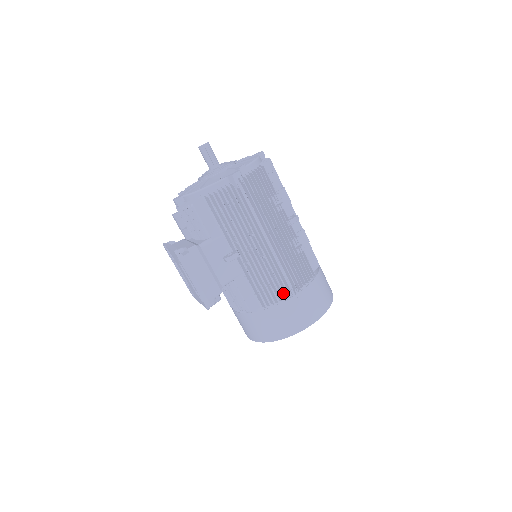
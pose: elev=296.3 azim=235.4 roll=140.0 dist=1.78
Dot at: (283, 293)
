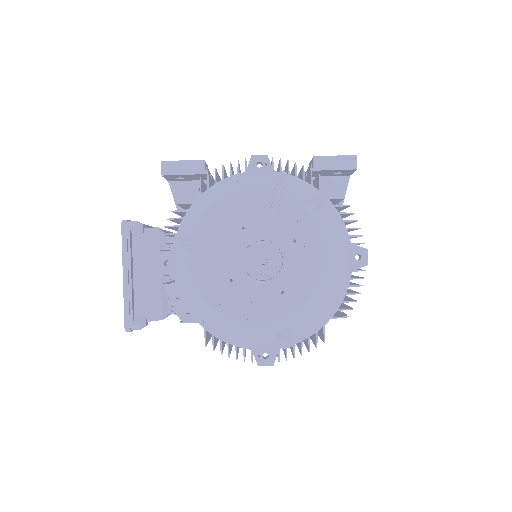
Dot at: occluded
